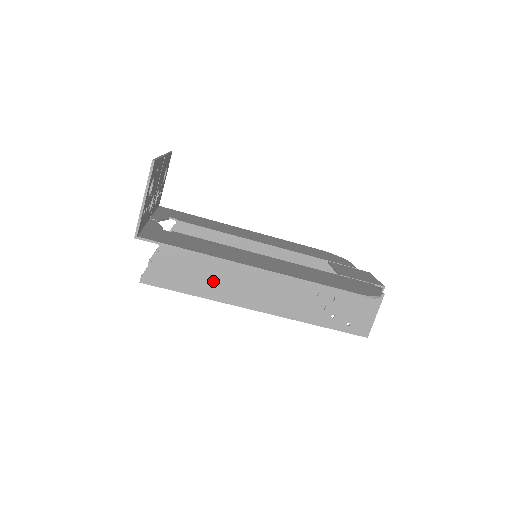
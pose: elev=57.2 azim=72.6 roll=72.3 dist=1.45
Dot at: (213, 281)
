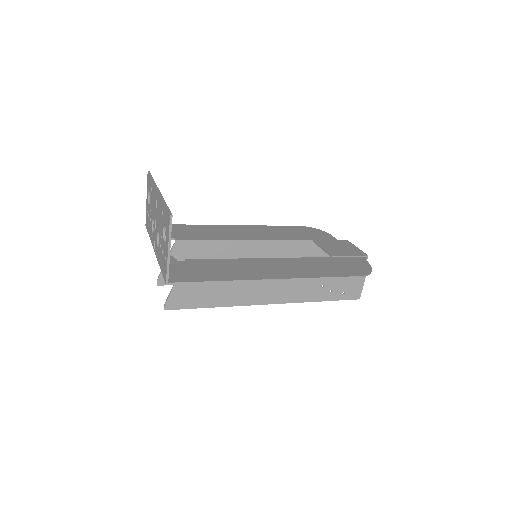
Dot at: (228, 291)
